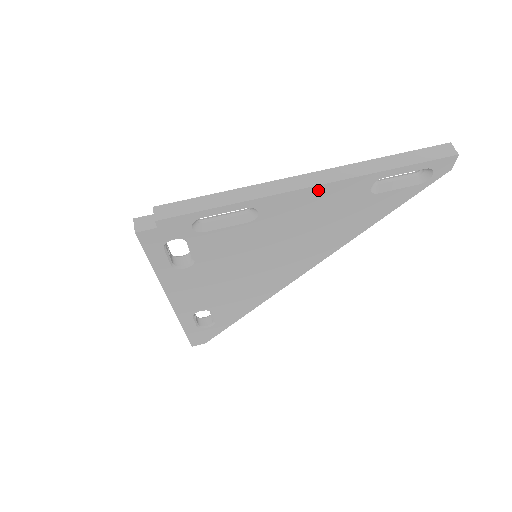
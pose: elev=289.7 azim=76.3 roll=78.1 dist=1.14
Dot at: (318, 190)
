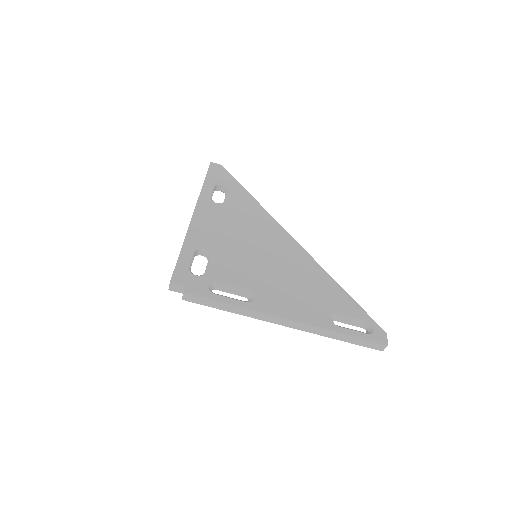
Dot at: occluded
